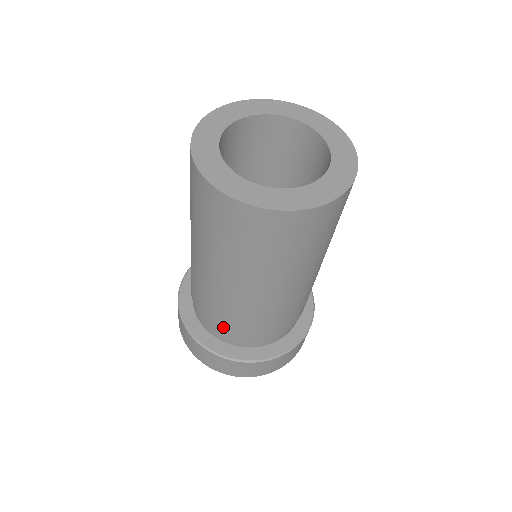
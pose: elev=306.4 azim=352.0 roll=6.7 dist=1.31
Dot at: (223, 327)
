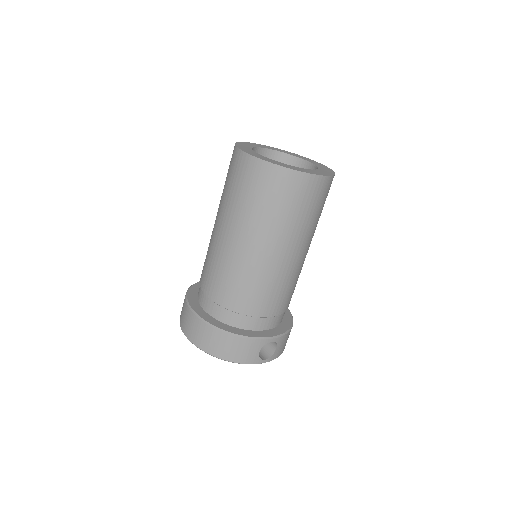
Dot at: occluded
